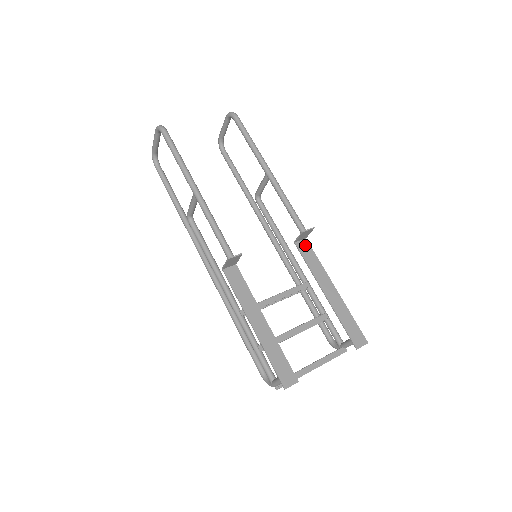
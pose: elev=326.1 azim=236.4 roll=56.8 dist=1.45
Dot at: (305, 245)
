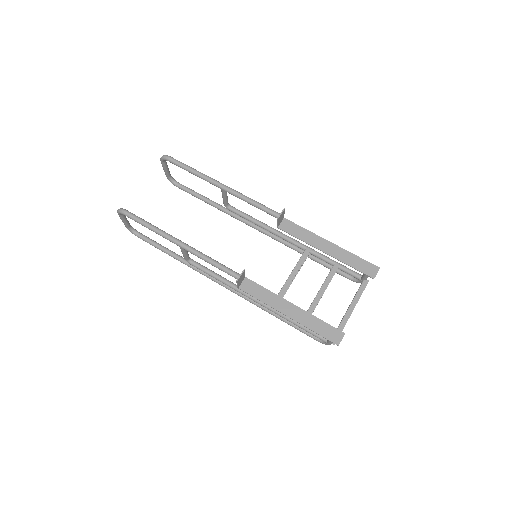
Dot at: (287, 224)
